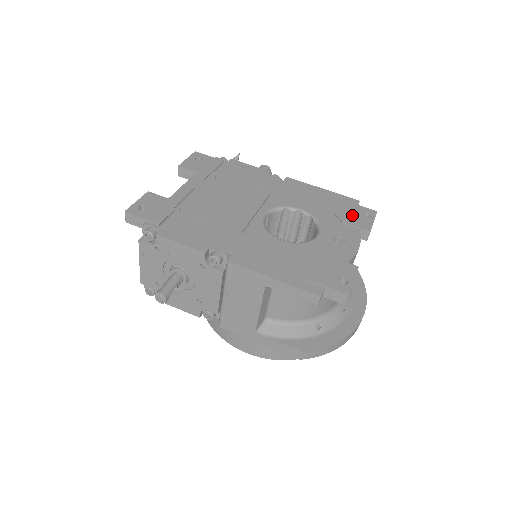
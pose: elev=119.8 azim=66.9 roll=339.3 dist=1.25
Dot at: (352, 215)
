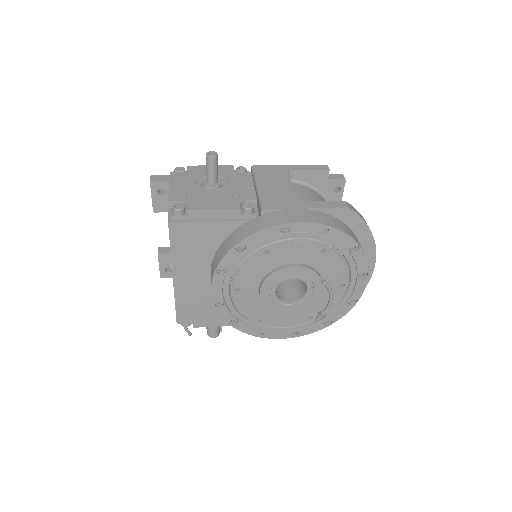
Dot at: occluded
